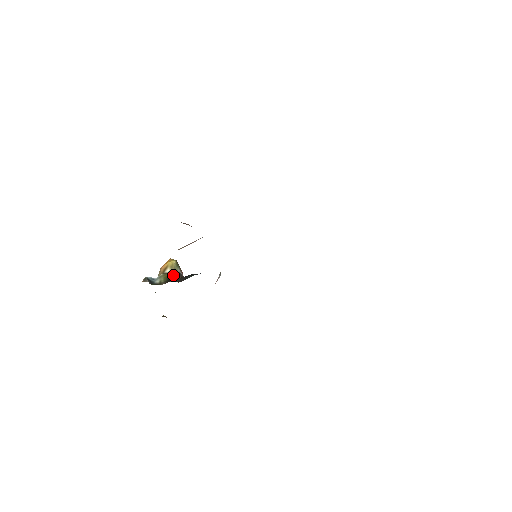
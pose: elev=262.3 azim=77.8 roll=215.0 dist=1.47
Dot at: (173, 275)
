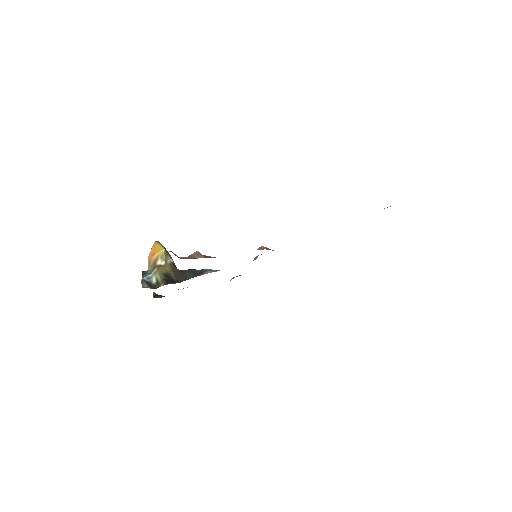
Dot at: (167, 269)
